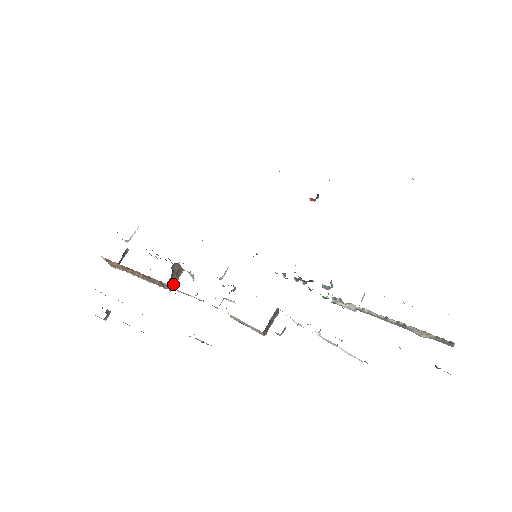
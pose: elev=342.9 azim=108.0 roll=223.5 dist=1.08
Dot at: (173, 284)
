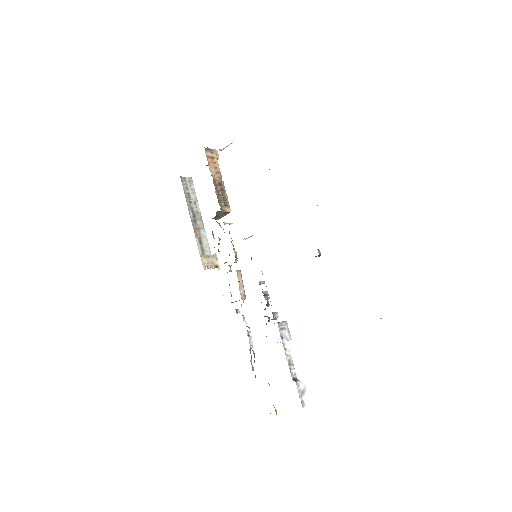
Dot at: (220, 217)
